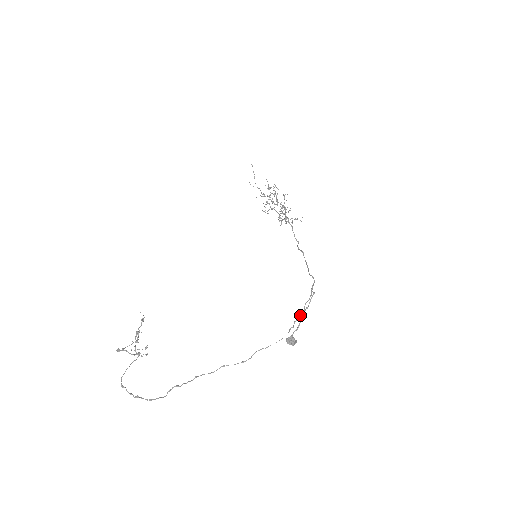
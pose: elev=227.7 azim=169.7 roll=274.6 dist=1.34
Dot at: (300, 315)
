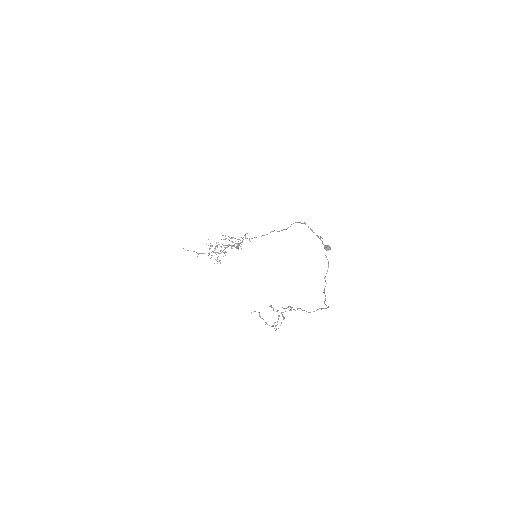
Dot at: occluded
